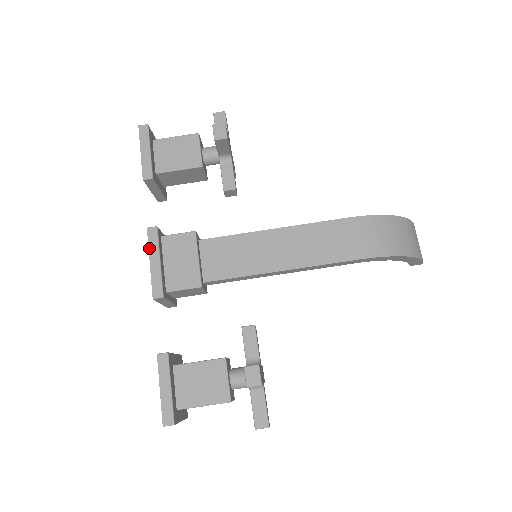
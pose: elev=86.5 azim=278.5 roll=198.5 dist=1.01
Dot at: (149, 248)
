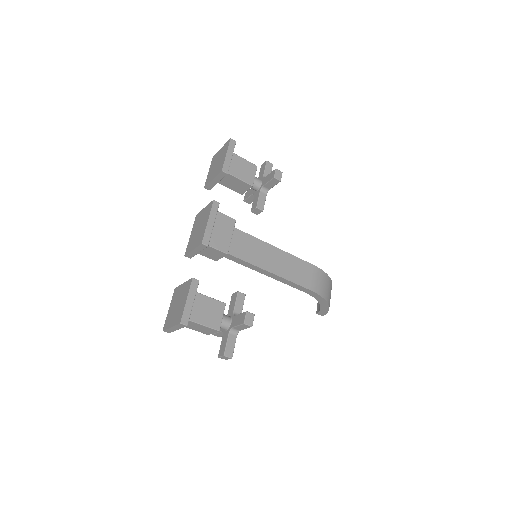
Dot at: (211, 212)
